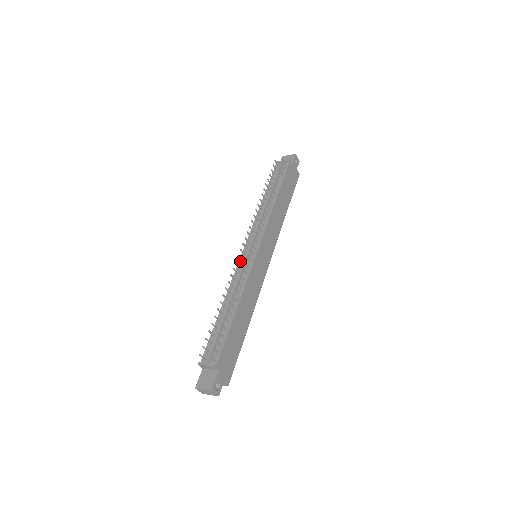
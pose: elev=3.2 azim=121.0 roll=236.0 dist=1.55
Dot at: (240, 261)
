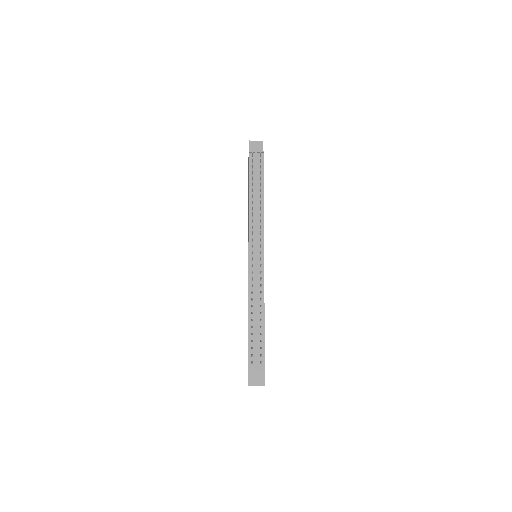
Dot at: (250, 266)
